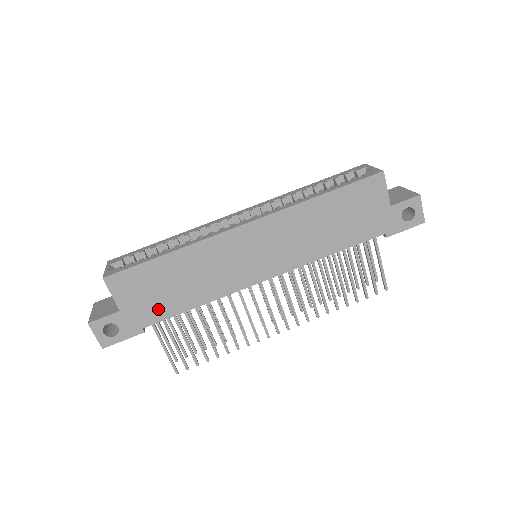
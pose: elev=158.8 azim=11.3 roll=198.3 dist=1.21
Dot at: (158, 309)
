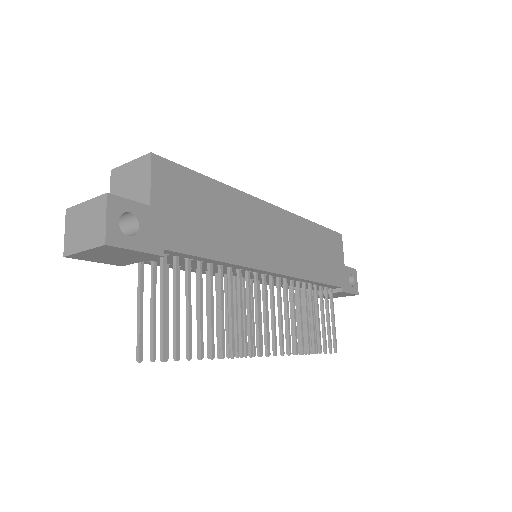
Dot at: (188, 235)
